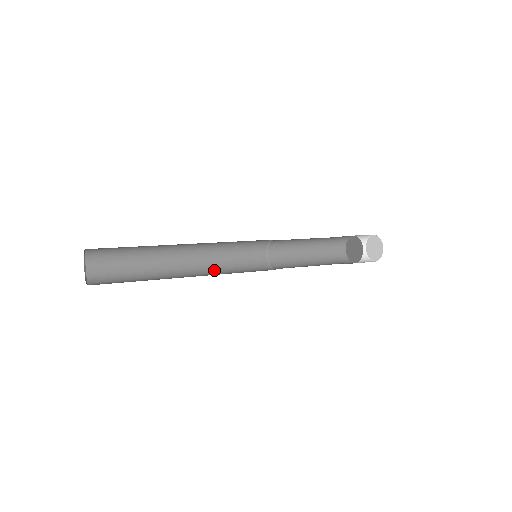
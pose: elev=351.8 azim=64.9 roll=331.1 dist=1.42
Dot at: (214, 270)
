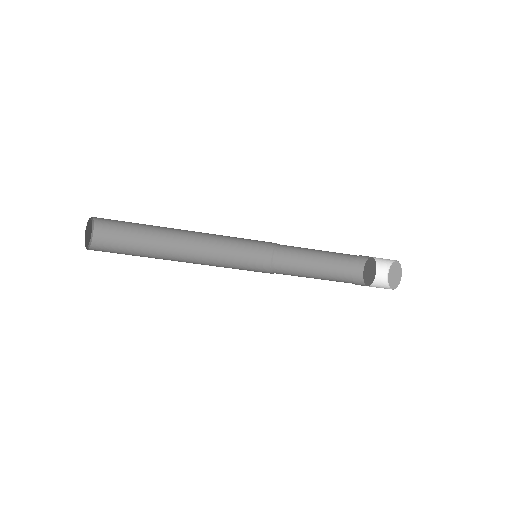
Dot at: occluded
